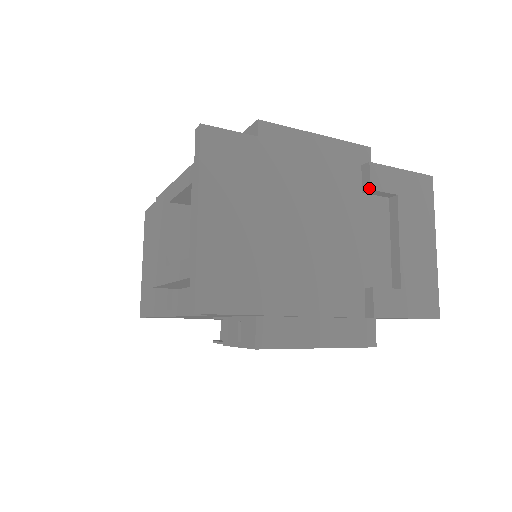
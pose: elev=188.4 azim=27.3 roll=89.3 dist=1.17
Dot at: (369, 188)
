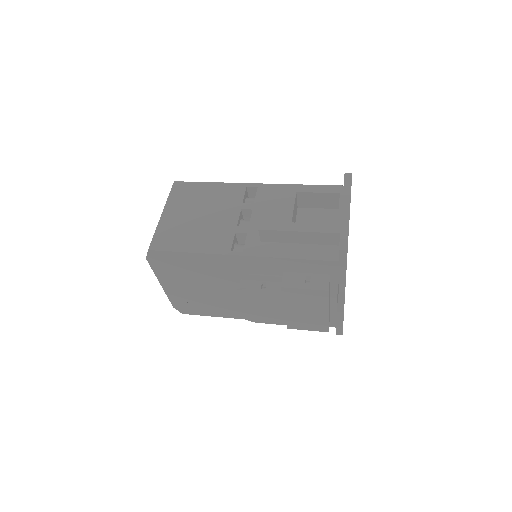
Dot at: occluded
